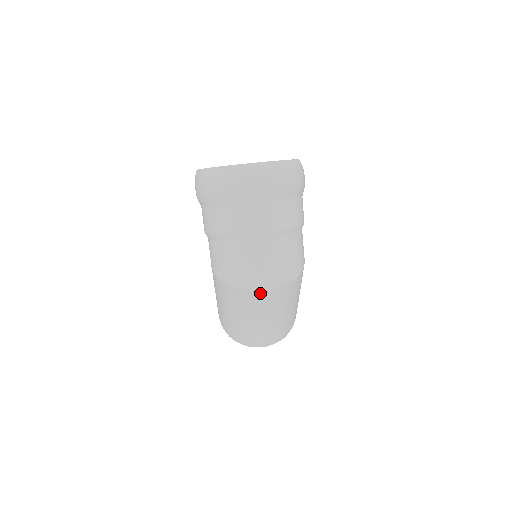
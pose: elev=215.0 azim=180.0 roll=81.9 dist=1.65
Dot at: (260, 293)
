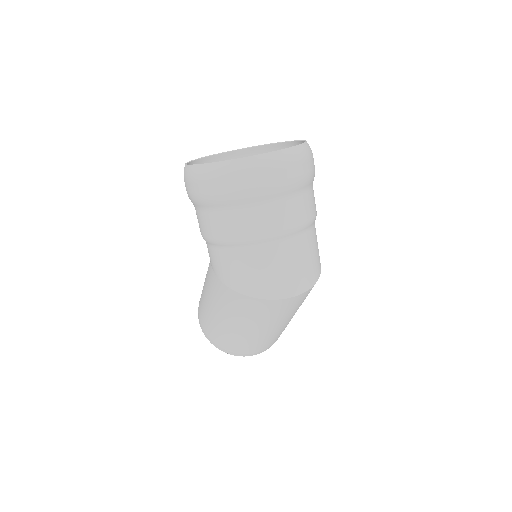
Dot at: (293, 299)
